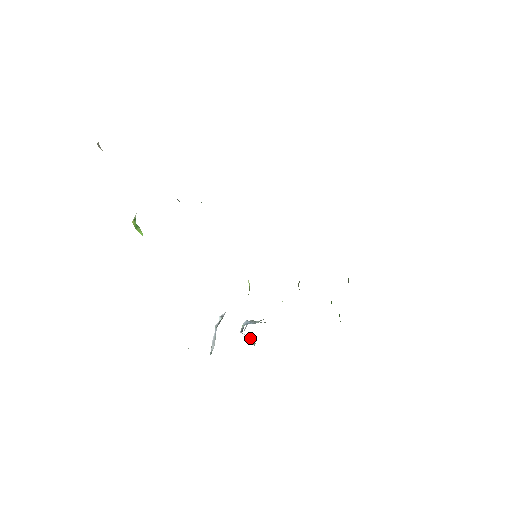
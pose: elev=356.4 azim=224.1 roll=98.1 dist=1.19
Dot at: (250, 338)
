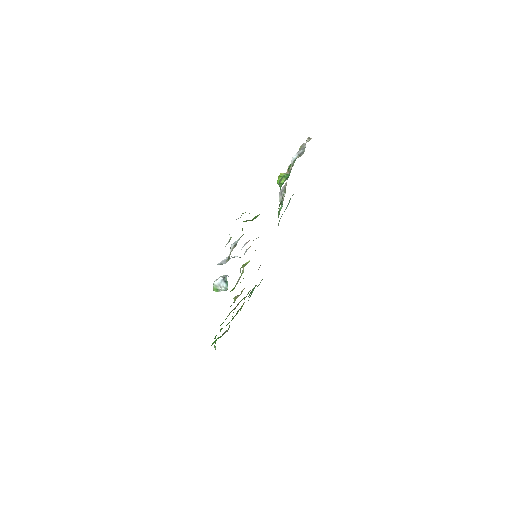
Dot at: (214, 287)
